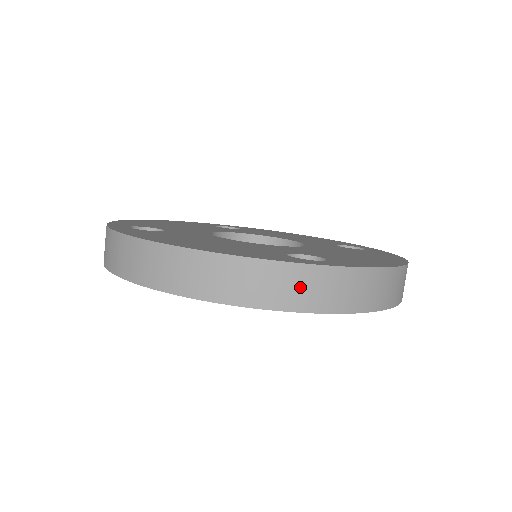
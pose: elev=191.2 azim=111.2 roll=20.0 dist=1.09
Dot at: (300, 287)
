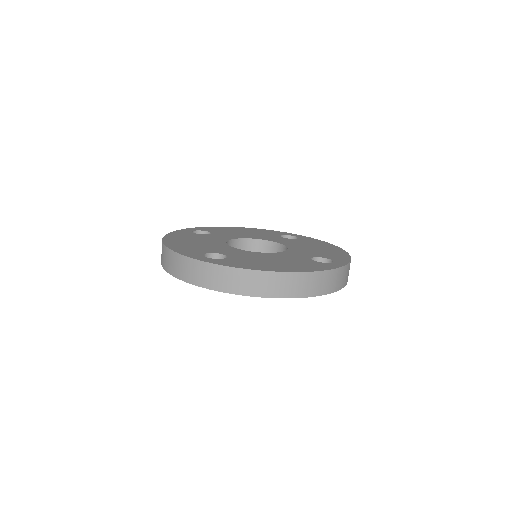
Dot at: (187, 269)
